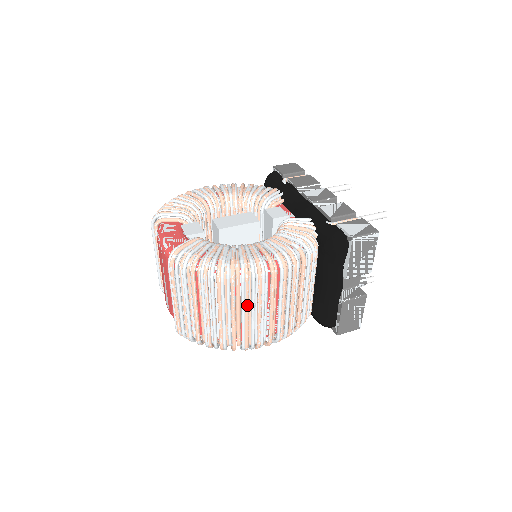
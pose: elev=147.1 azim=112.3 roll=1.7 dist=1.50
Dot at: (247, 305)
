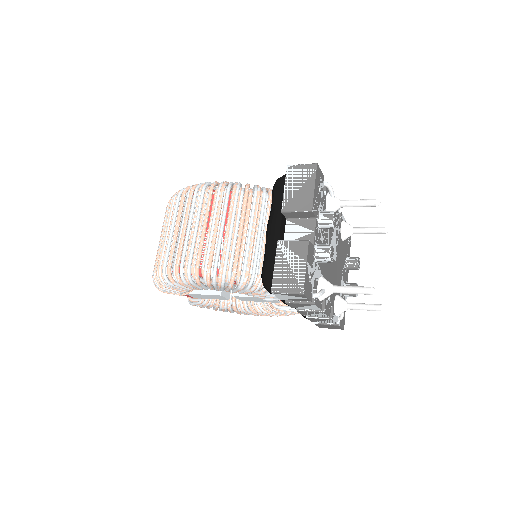
Dot at: (186, 217)
